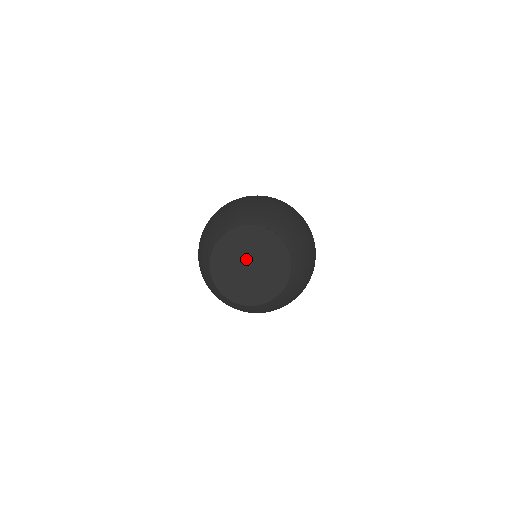
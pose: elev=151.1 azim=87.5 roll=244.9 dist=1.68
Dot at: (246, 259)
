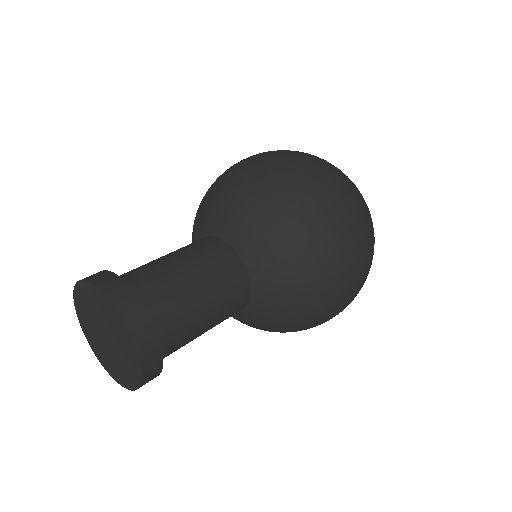
Dot at: (102, 326)
